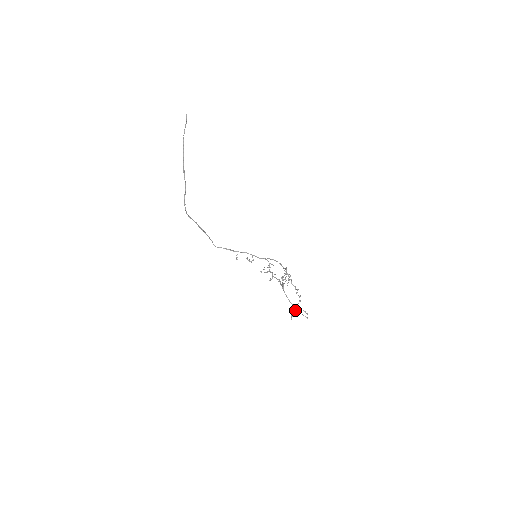
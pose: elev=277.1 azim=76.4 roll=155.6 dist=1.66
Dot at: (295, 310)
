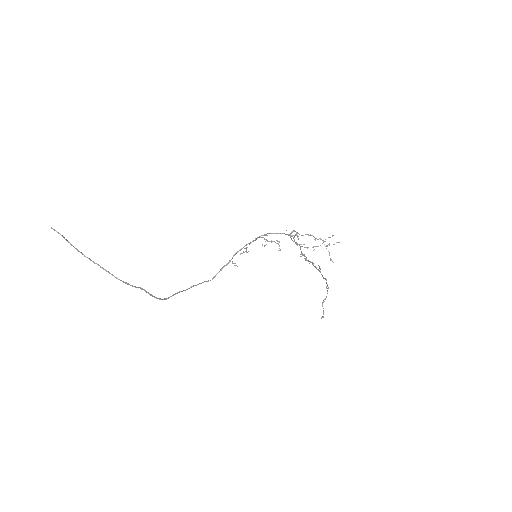
Dot at: occluded
